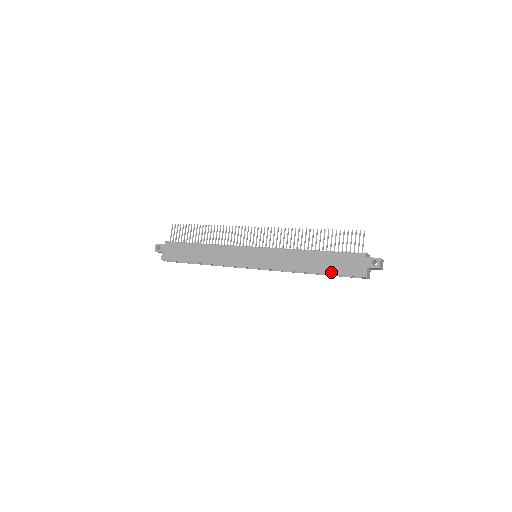
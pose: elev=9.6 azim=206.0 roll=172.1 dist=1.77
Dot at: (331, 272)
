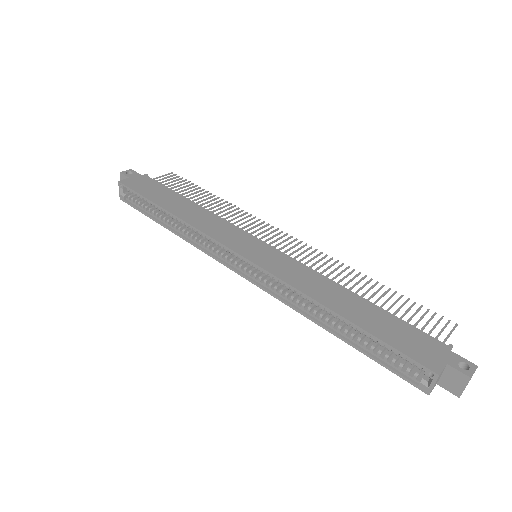
Dot at: (375, 332)
